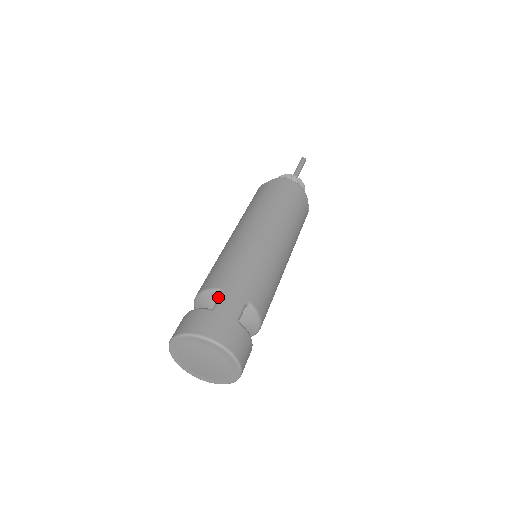
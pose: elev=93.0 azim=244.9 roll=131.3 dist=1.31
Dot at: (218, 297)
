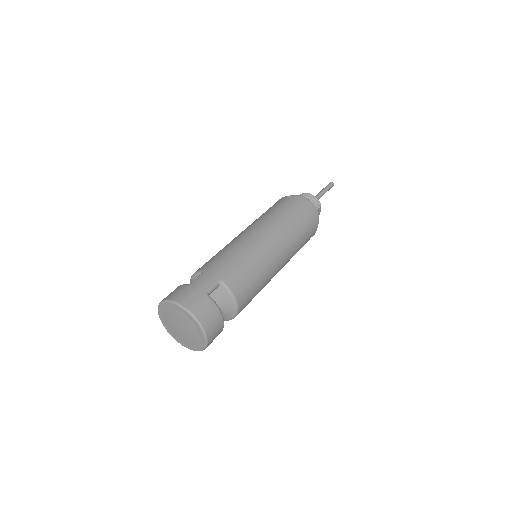
Dot at: (198, 277)
